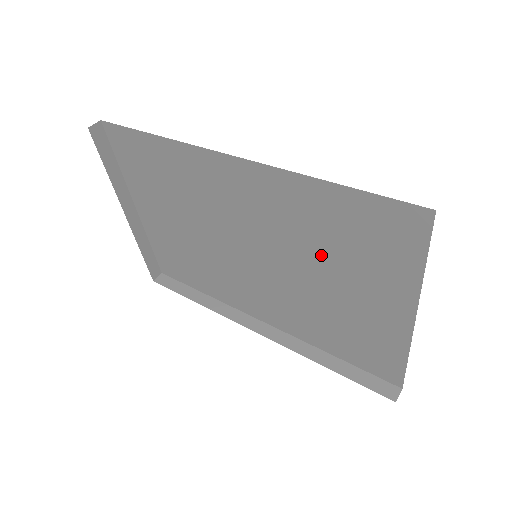
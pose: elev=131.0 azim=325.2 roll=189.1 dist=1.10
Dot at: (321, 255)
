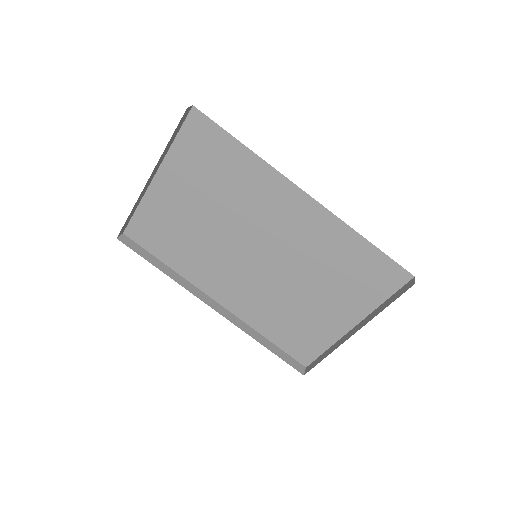
Dot at: (320, 274)
